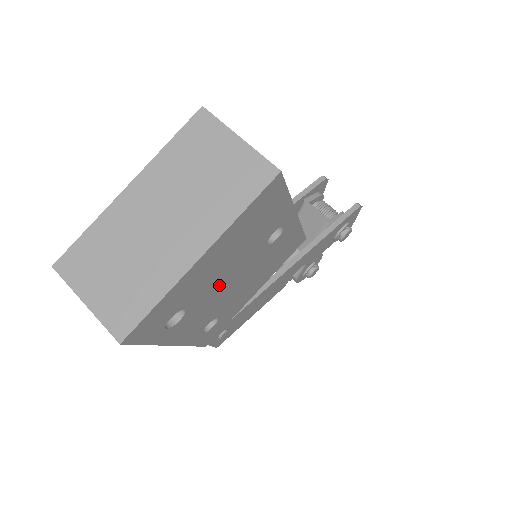
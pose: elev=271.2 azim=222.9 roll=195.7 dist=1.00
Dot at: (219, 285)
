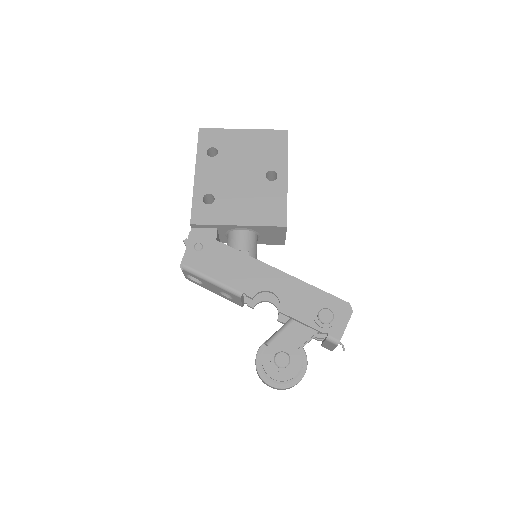
Dot at: (235, 164)
